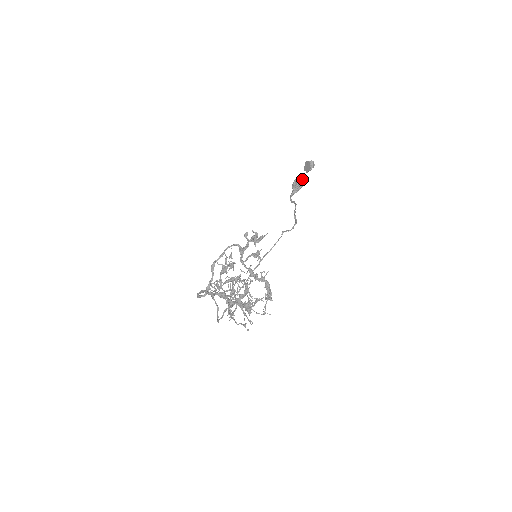
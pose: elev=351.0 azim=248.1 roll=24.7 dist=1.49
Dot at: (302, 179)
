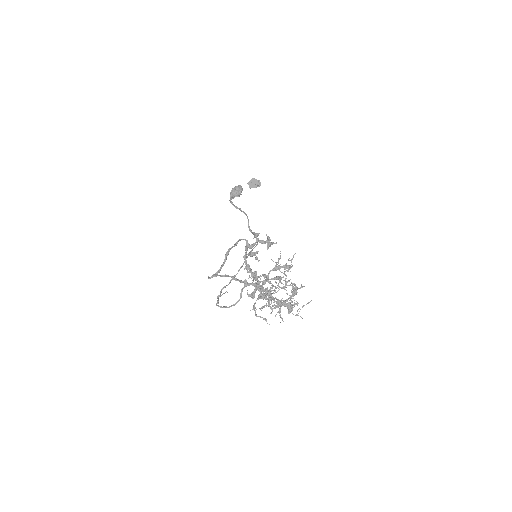
Dot at: occluded
